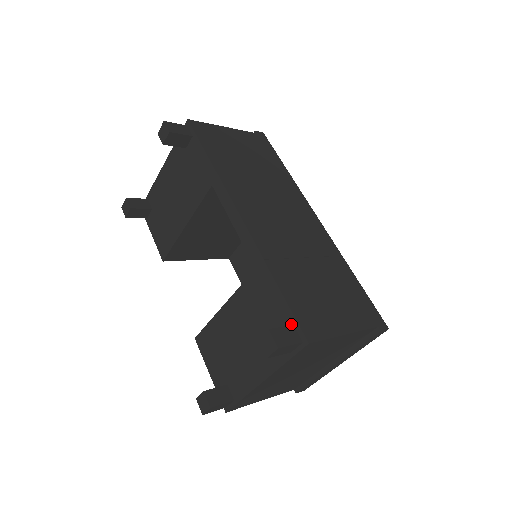
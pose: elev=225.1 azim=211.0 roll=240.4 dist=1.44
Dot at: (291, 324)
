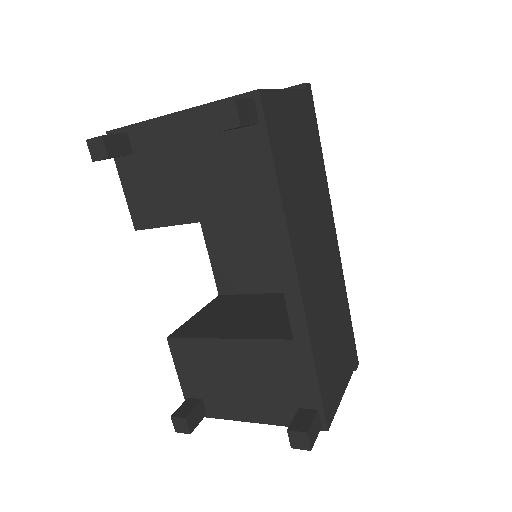
Dot at: (315, 408)
